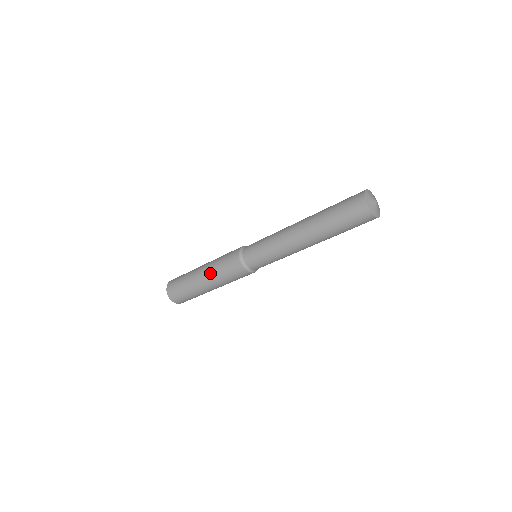
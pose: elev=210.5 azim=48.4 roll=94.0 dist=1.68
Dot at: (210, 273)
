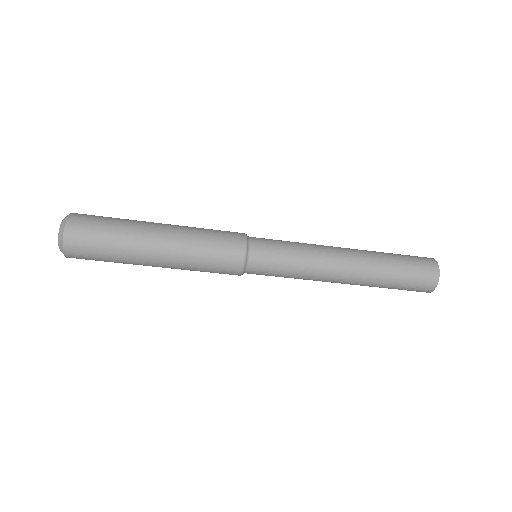
Dot at: (178, 263)
